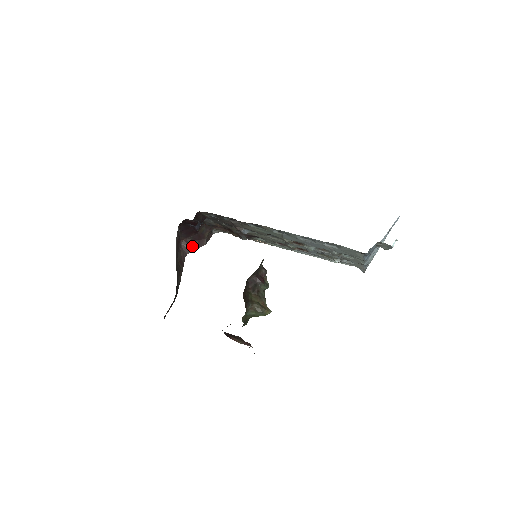
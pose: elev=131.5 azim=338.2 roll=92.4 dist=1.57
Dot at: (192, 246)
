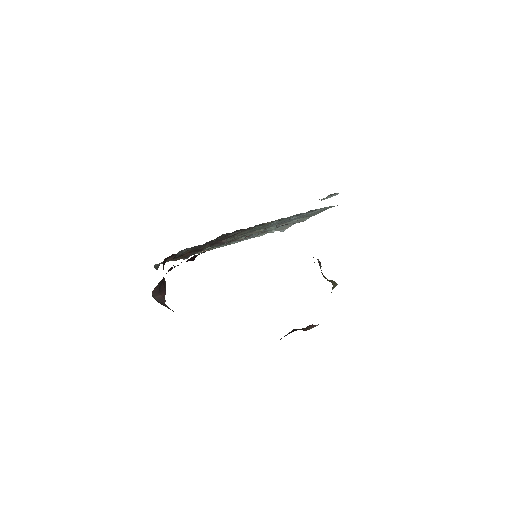
Dot at: (161, 292)
